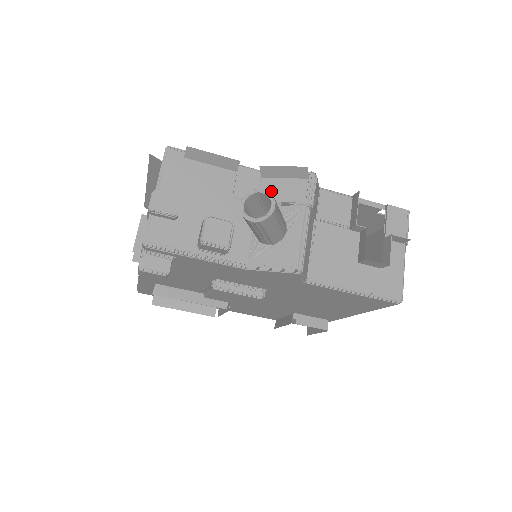
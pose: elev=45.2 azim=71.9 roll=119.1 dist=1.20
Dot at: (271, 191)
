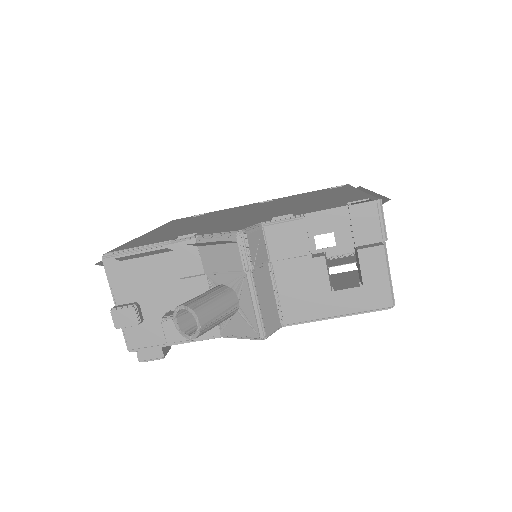
Dot at: (211, 261)
